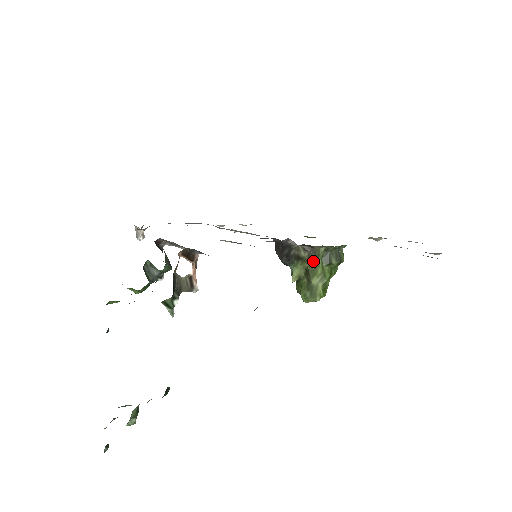
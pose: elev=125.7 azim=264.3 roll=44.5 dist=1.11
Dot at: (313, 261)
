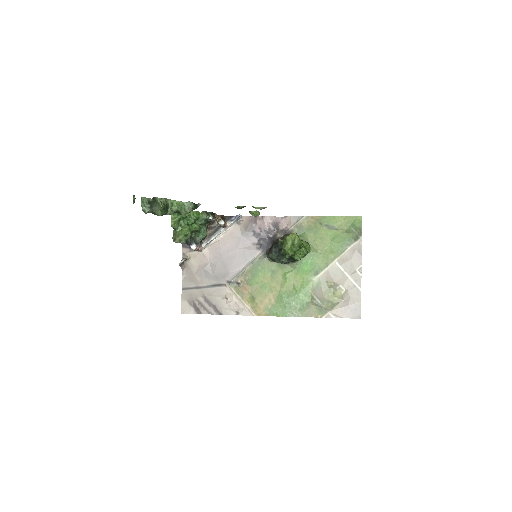
Dot at: occluded
